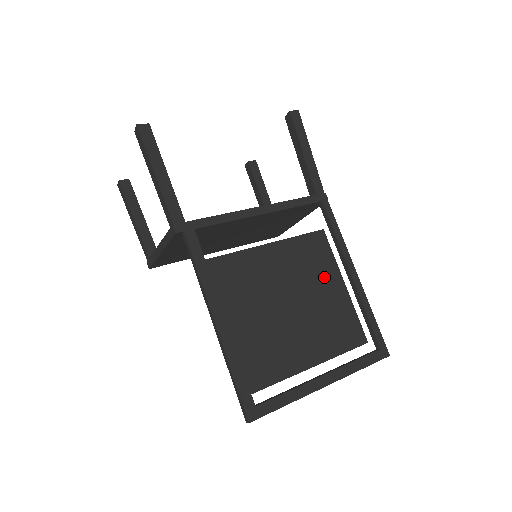
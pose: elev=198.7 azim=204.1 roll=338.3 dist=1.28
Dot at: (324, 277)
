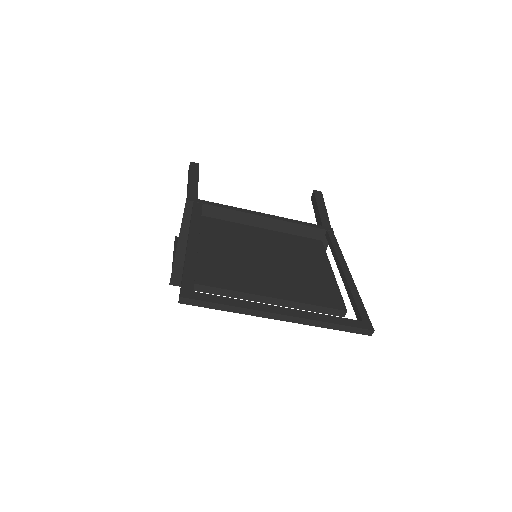
Dot at: (311, 260)
